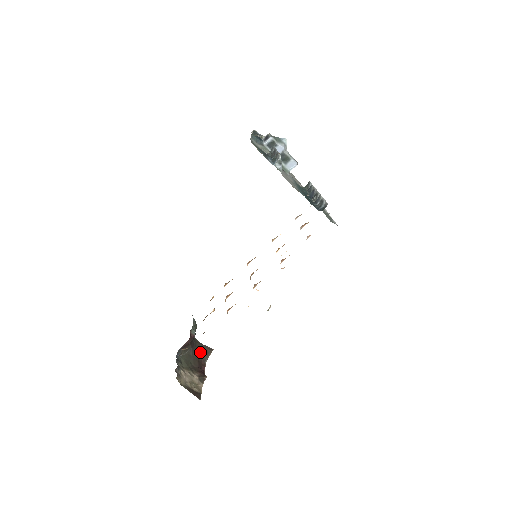
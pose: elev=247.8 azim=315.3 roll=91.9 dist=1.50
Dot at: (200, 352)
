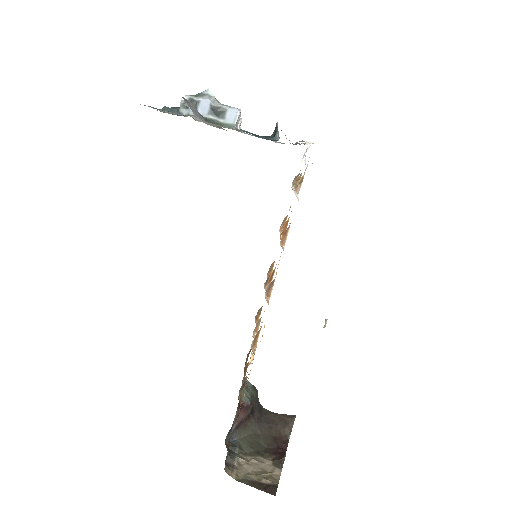
Dot at: (275, 426)
